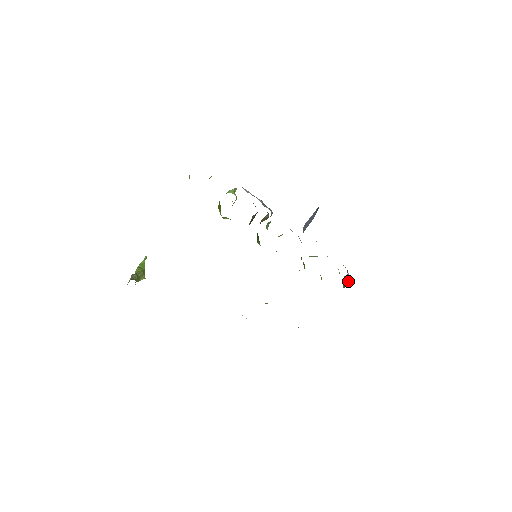
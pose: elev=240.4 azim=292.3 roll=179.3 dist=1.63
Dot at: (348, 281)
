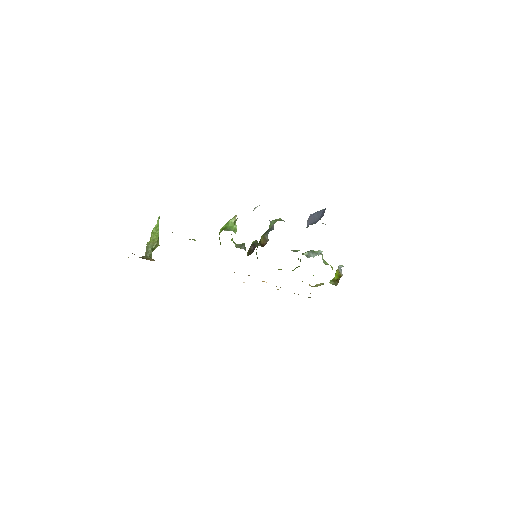
Dot at: (340, 273)
